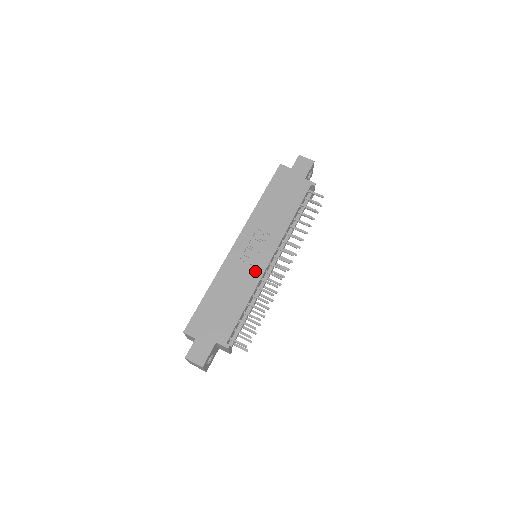
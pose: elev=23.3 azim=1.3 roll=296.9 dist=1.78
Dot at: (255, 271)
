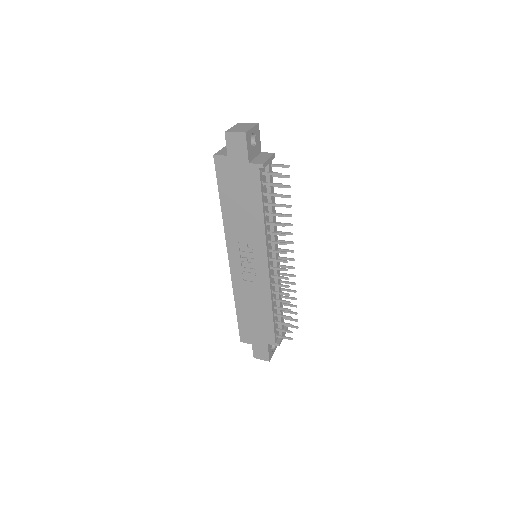
Dot at: (261, 283)
